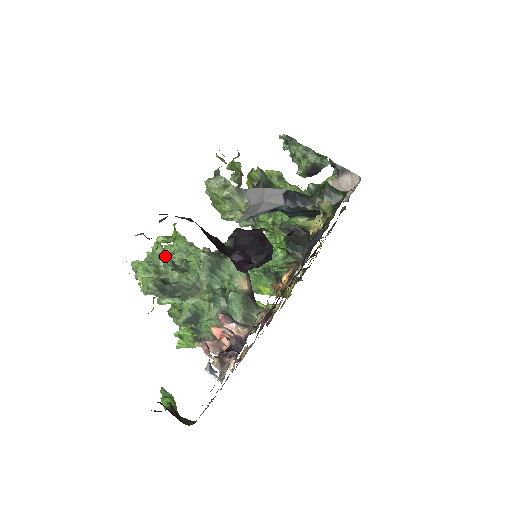
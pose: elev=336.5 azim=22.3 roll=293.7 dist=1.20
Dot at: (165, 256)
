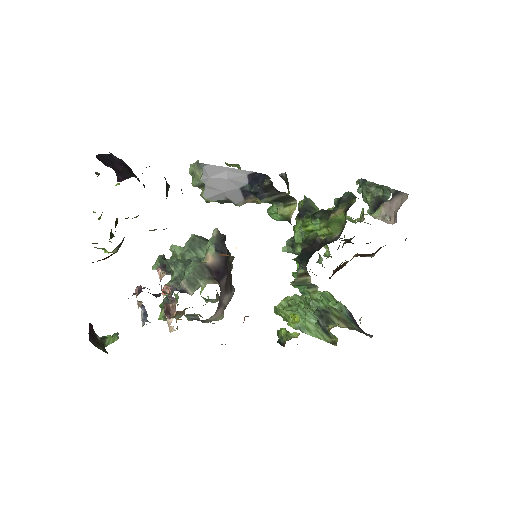
Dot at: occluded
